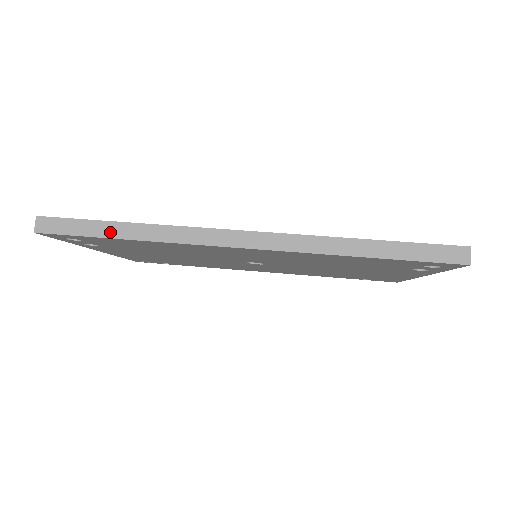
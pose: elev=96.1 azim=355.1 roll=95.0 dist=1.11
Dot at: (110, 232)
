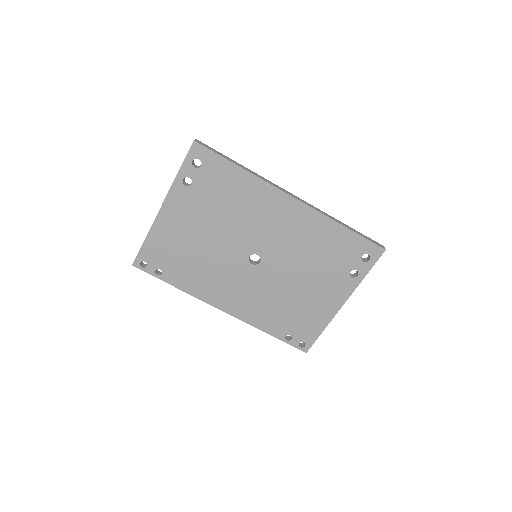
Dot at: (233, 161)
